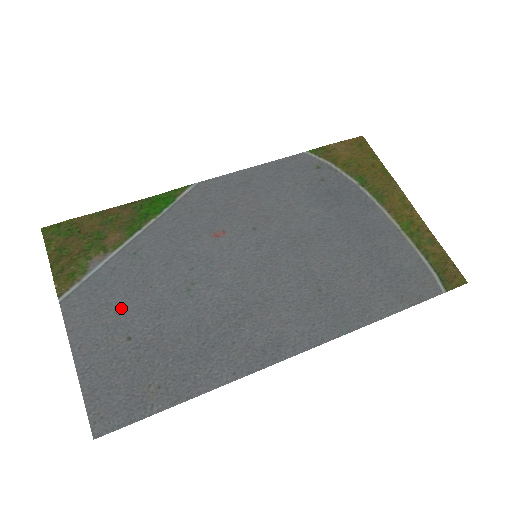
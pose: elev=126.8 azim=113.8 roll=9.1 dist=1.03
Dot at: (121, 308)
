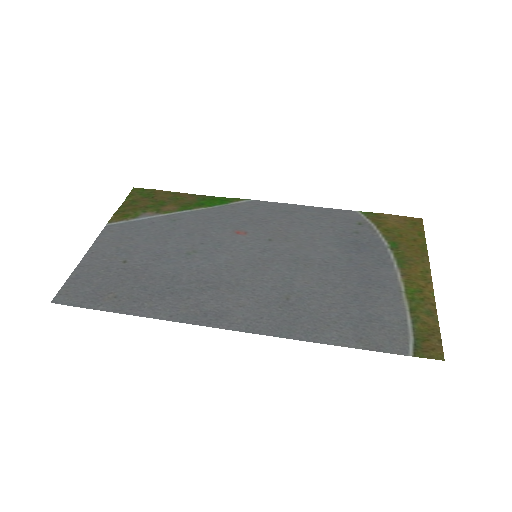
Dot at: (137, 244)
